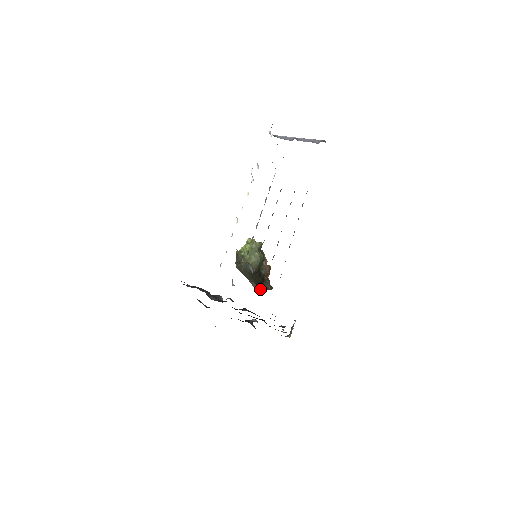
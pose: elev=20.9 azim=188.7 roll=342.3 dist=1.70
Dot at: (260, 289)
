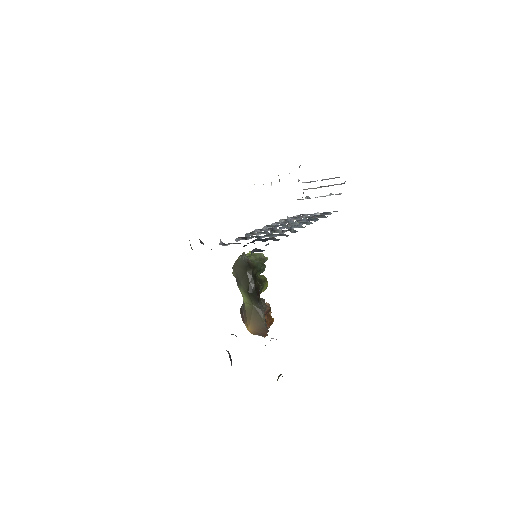
Dot at: (253, 328)
